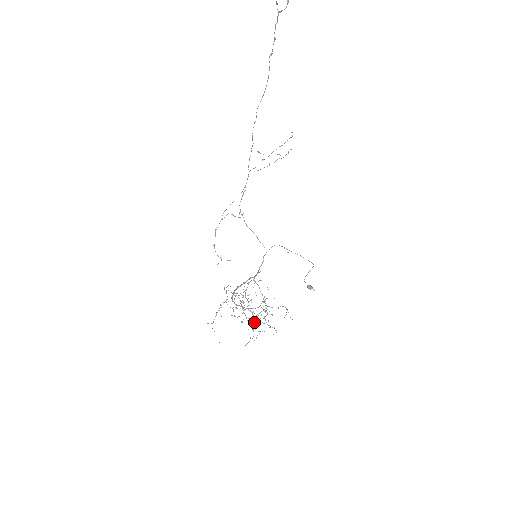
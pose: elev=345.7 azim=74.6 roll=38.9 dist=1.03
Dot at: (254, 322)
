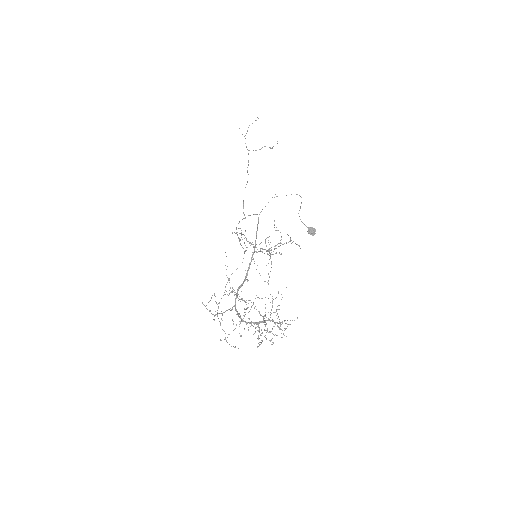
Dot at: (265, 316)
